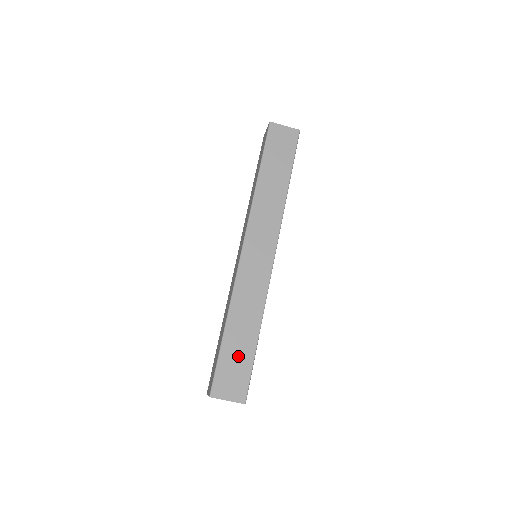
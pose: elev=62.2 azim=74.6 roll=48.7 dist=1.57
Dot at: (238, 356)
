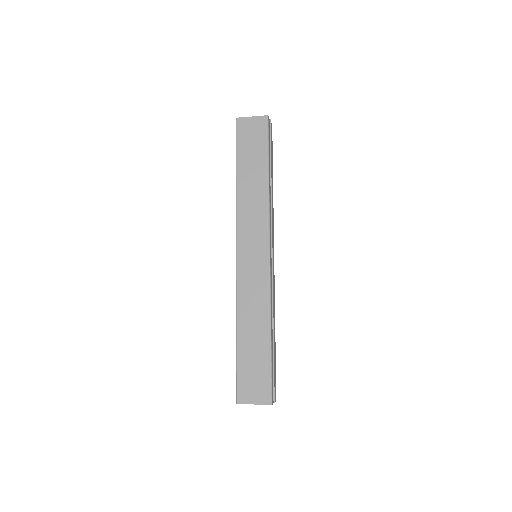
Dot at: (255, 360)
